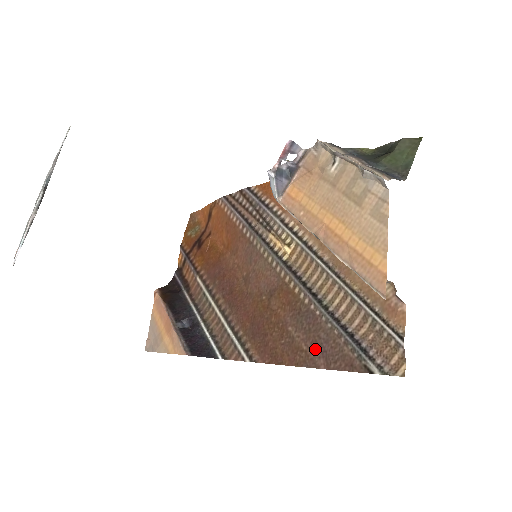
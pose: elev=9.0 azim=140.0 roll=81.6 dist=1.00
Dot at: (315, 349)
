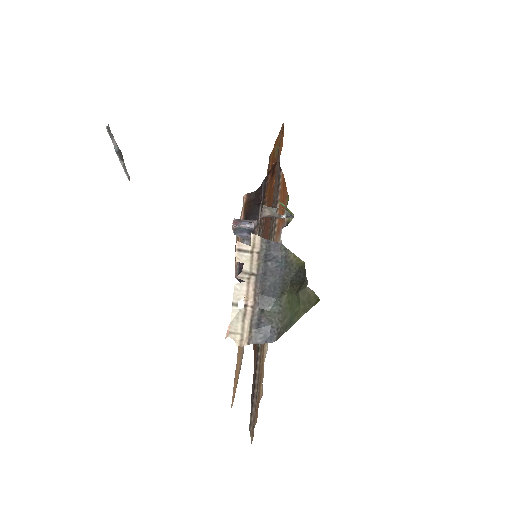
Dot at: occluded
